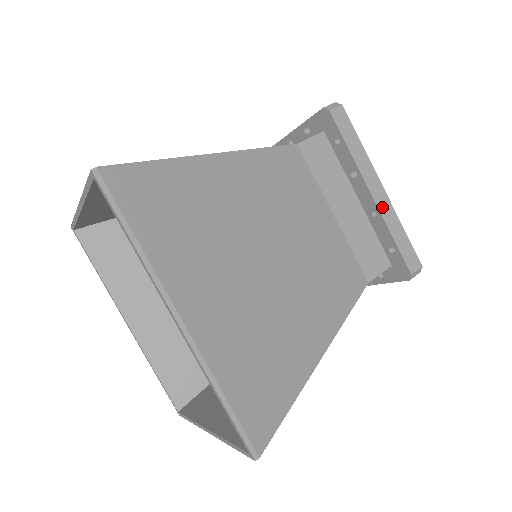
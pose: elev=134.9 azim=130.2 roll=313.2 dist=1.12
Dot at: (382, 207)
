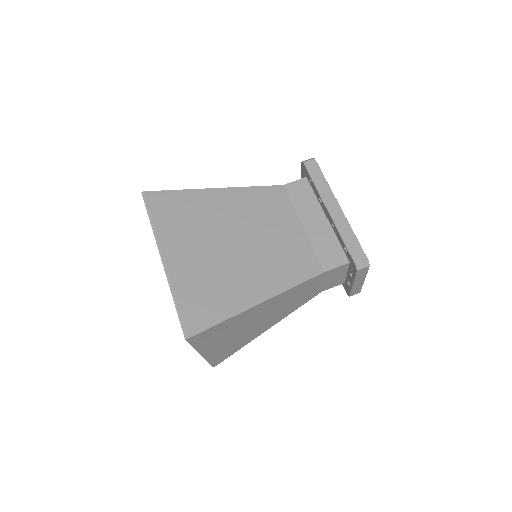
Dot at: (336, 219)
